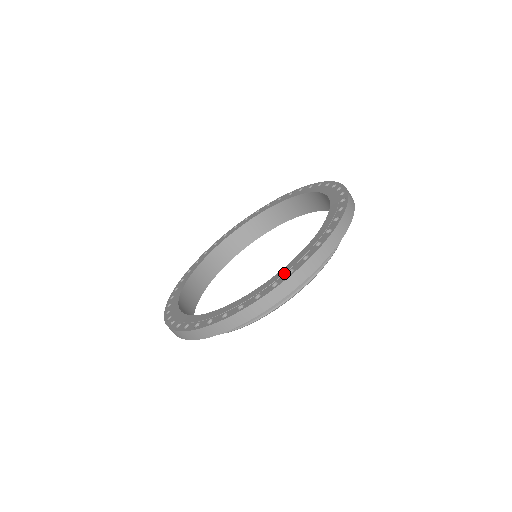
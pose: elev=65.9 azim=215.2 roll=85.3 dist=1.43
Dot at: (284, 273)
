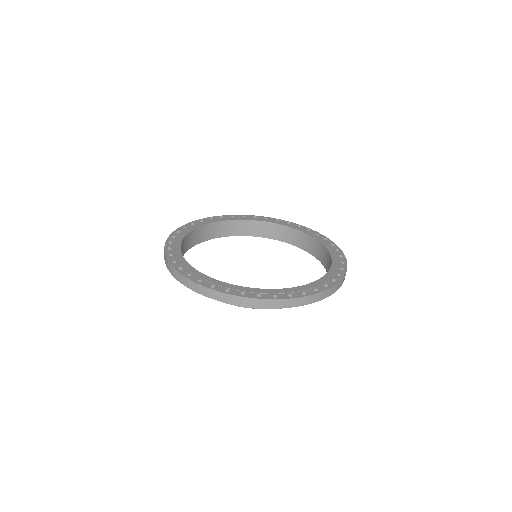
Dot at: (239, 290)
